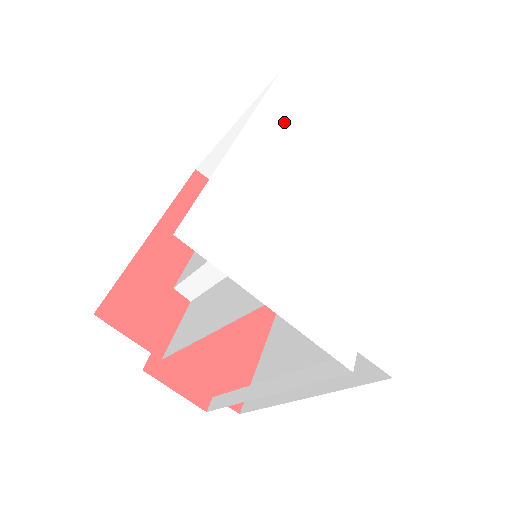
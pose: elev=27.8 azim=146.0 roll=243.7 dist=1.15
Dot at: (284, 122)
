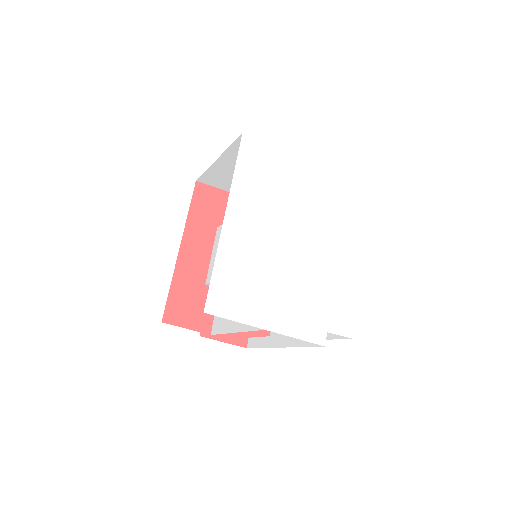
Dot at: (254, 181)
